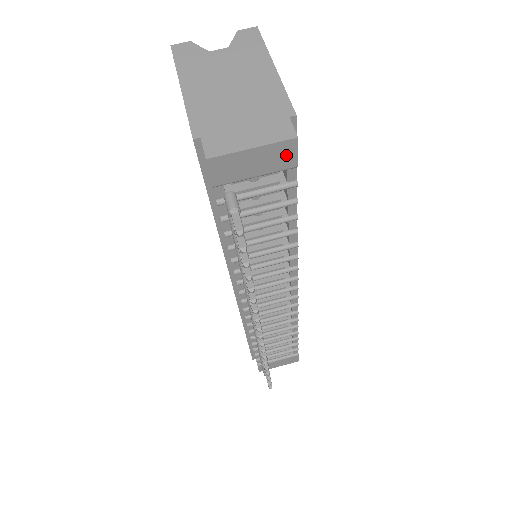
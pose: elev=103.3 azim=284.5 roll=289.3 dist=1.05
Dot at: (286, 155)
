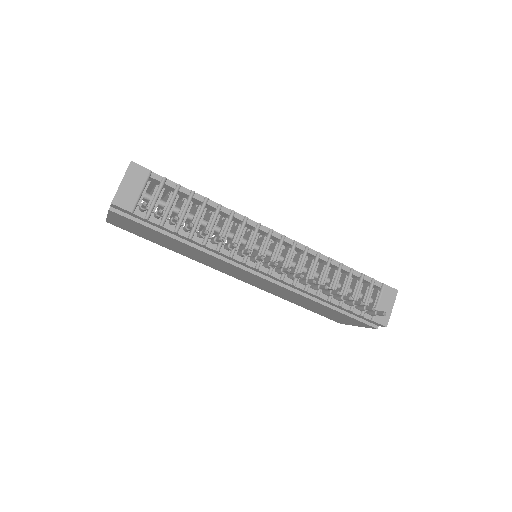
Dot at: (138, 171)
